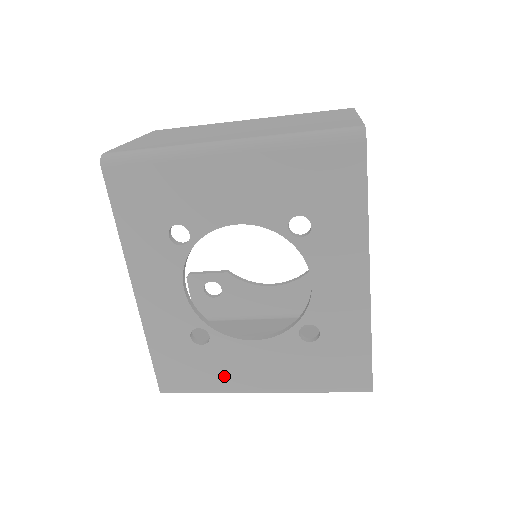
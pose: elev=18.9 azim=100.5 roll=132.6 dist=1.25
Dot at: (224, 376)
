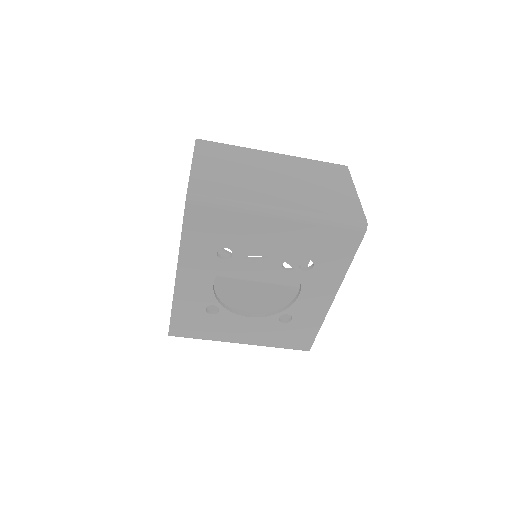
Dot at: (219, 332)
